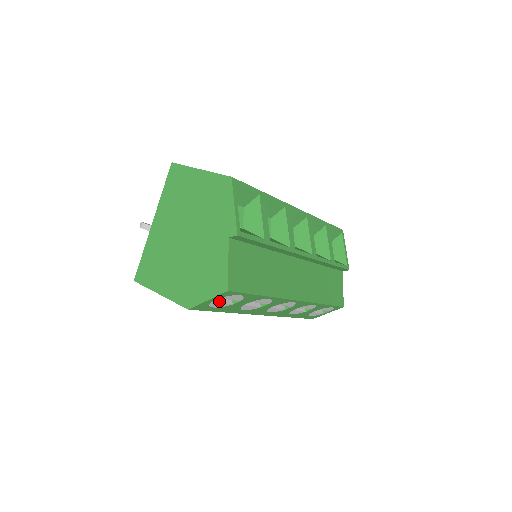
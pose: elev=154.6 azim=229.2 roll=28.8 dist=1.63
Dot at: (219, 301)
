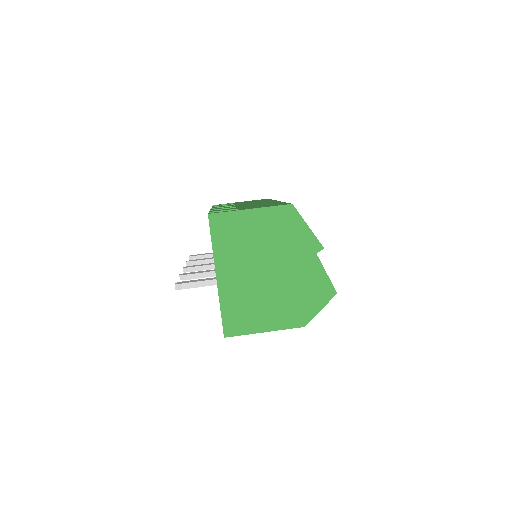
Dot at: occluded
